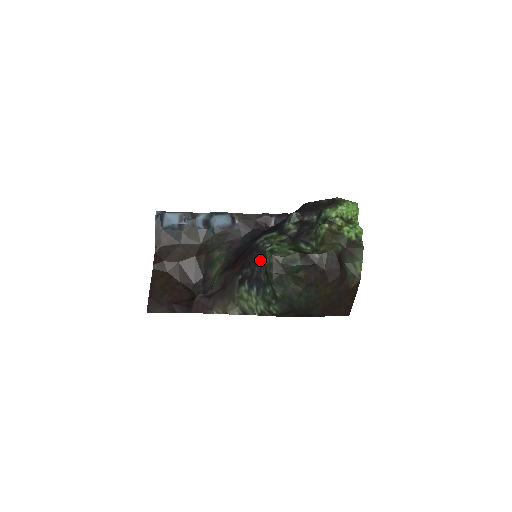
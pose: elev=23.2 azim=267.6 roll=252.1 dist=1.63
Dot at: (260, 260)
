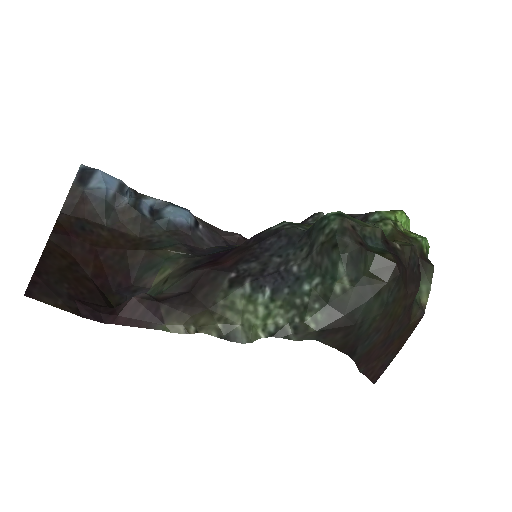
Dot at: (287, 246)
